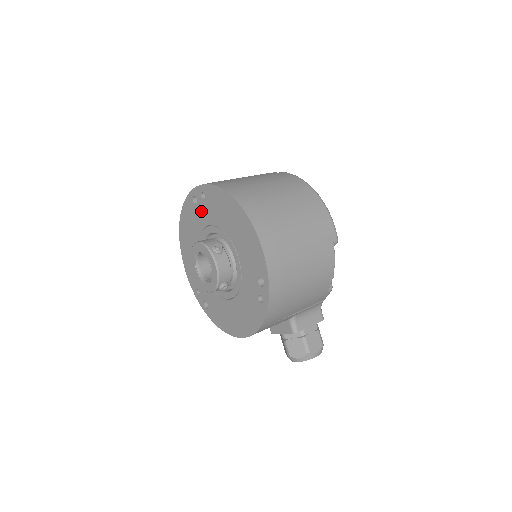
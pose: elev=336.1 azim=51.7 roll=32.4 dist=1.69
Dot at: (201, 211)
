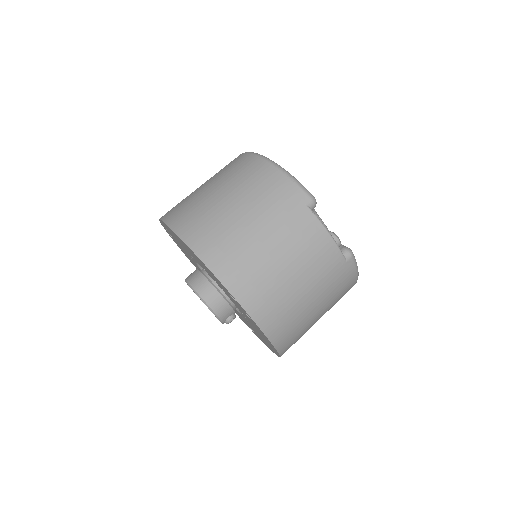
Dot at: occluded
